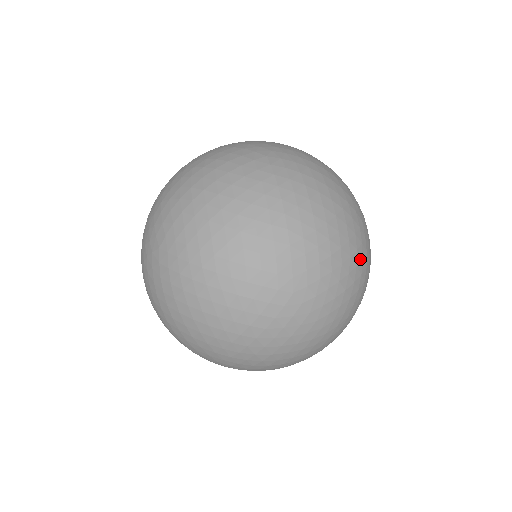
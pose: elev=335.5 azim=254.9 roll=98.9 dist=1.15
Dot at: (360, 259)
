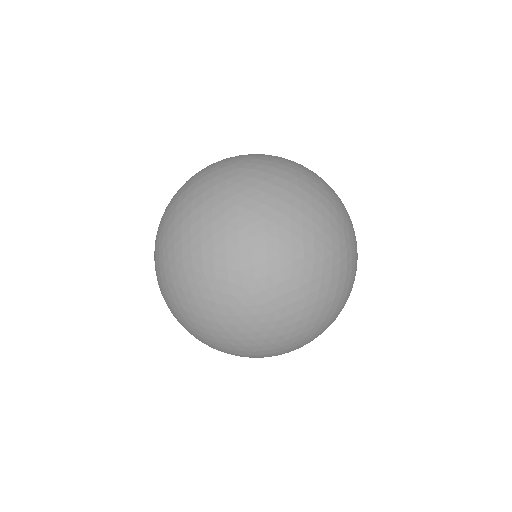
Dot at: (320, 259)
